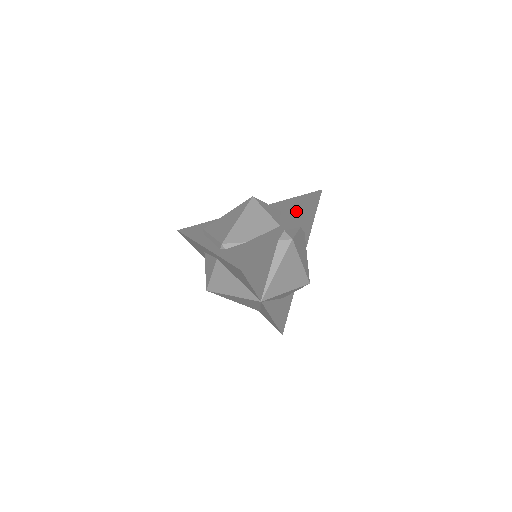
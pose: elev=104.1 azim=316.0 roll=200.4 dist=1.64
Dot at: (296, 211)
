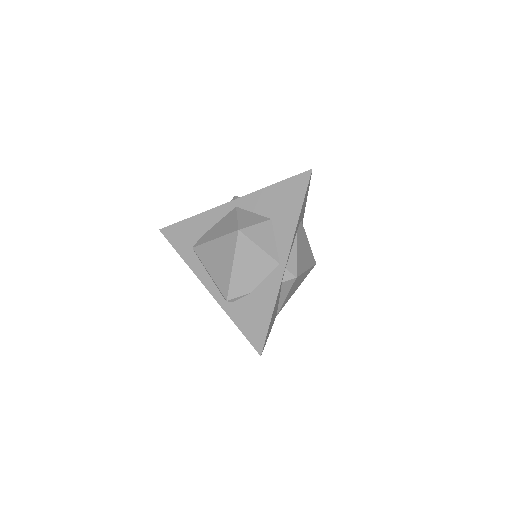
Dot at: (291, 229)
